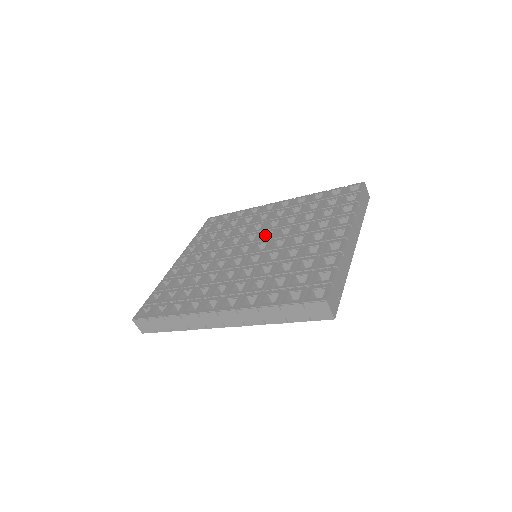
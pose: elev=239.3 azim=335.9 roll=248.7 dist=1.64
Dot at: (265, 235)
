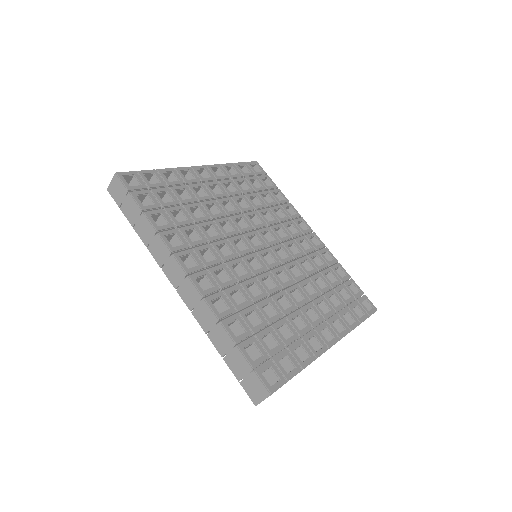
Dot at: (280, 249)
